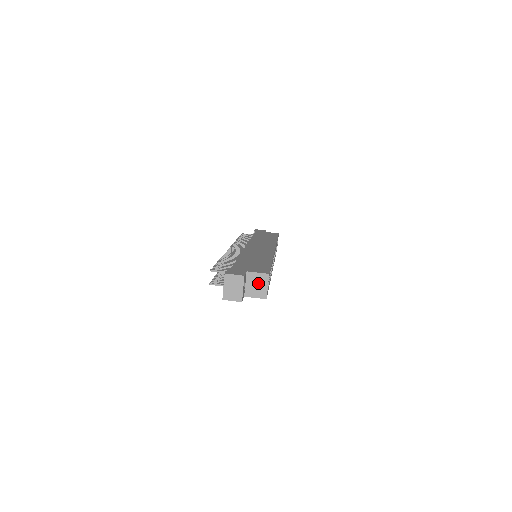
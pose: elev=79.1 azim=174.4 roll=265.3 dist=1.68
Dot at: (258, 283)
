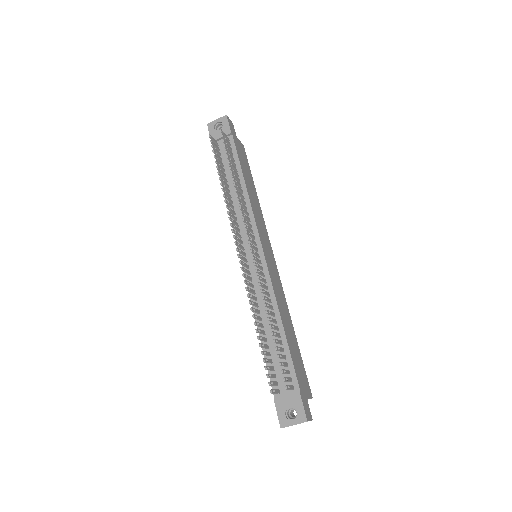
Dot at: occluded
